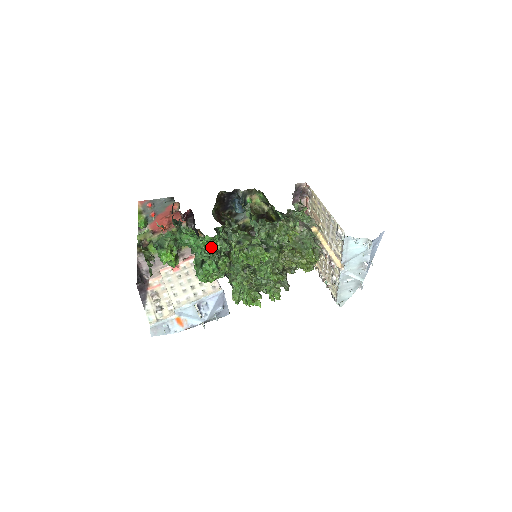
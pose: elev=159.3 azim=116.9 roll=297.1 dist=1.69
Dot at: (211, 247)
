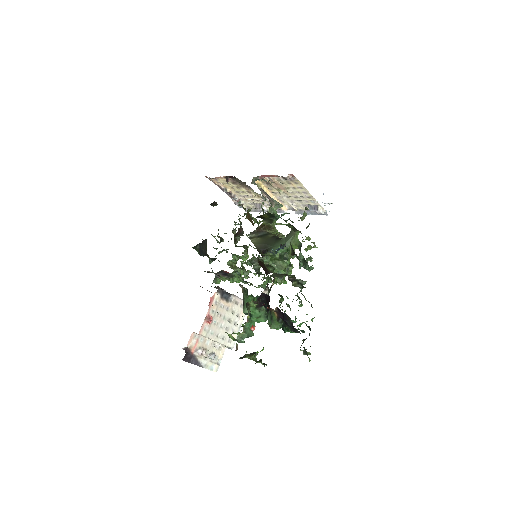
Dot at: occluded
